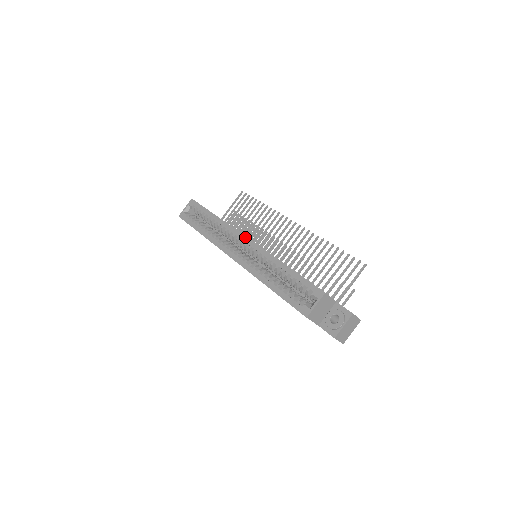
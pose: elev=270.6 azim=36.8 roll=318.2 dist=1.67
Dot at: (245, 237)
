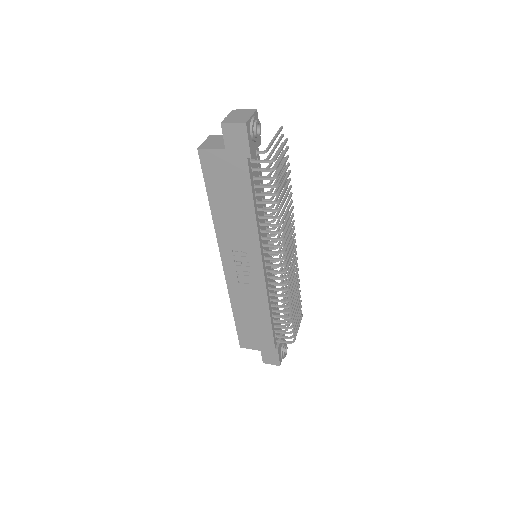
Dot at: occluded
